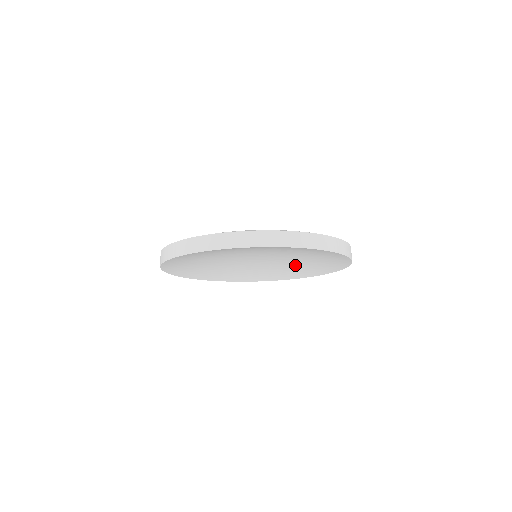
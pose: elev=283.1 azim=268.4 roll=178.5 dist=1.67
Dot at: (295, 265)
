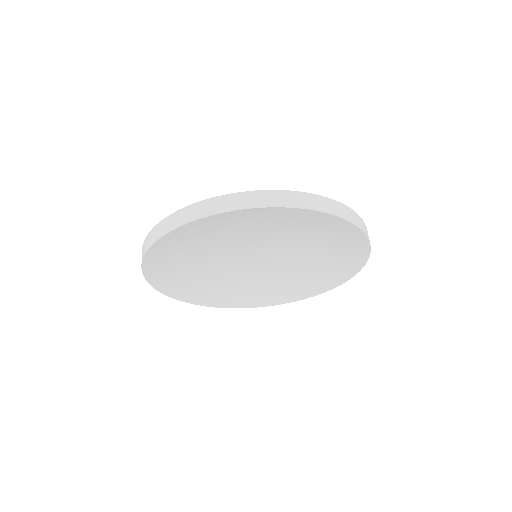
Dot at: (302, 272)
